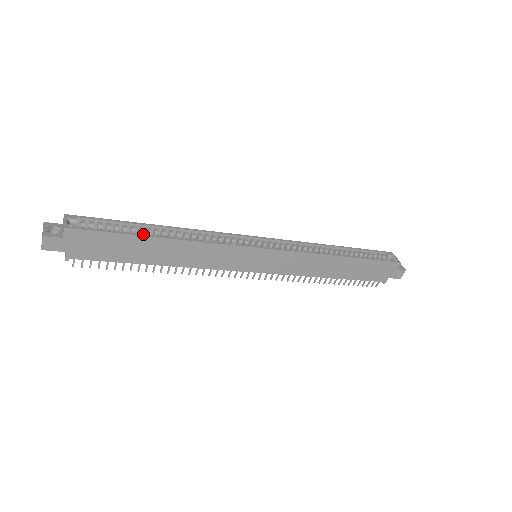
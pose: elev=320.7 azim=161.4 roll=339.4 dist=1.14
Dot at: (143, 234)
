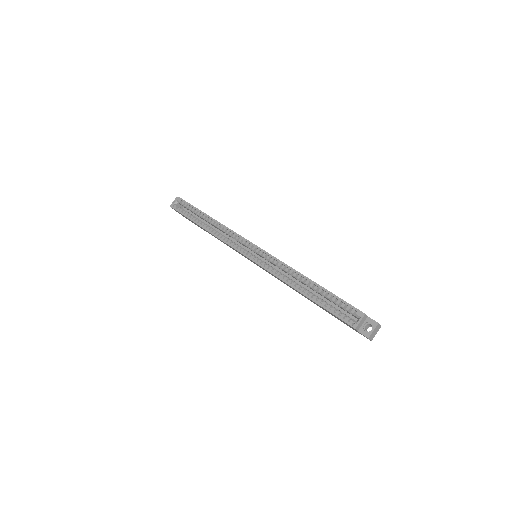
Dot at: (195, 221)
